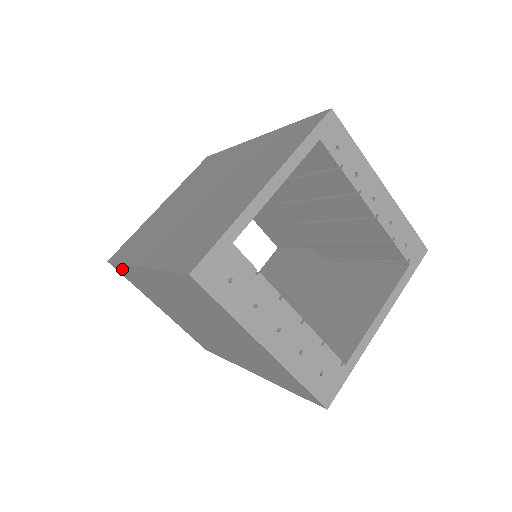
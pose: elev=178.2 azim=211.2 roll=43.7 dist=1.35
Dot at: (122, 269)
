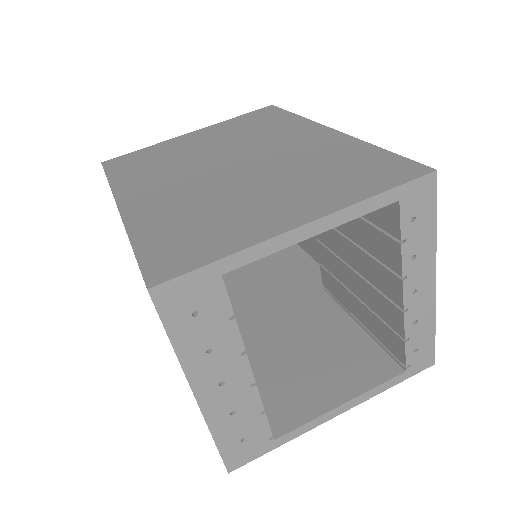
Dot at: occluded
